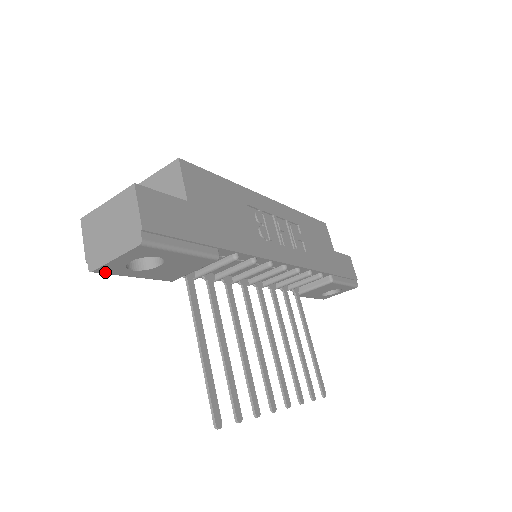
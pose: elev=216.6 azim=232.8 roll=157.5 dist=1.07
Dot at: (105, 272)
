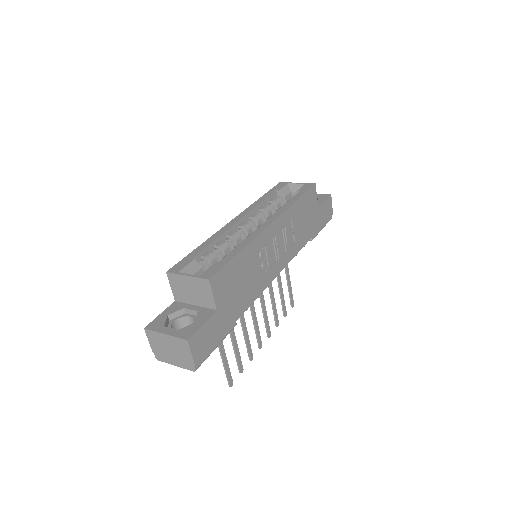
Dot at: occluded
